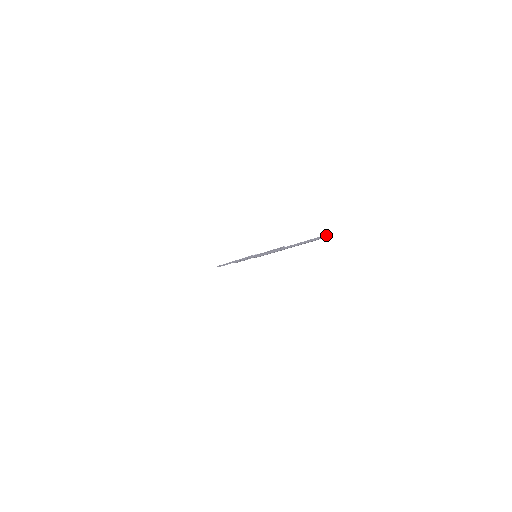
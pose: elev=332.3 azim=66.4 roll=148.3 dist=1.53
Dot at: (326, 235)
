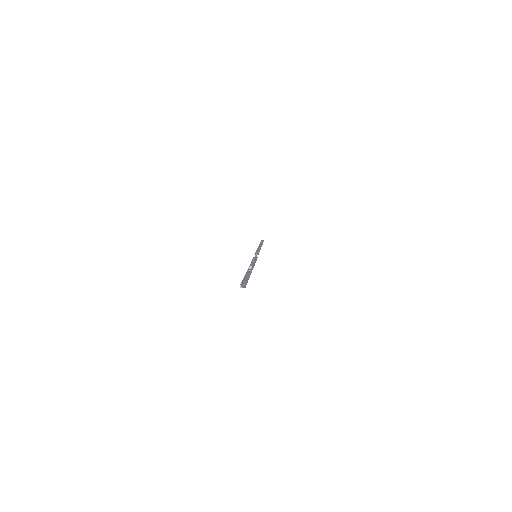
Dot at: (245, 285)
